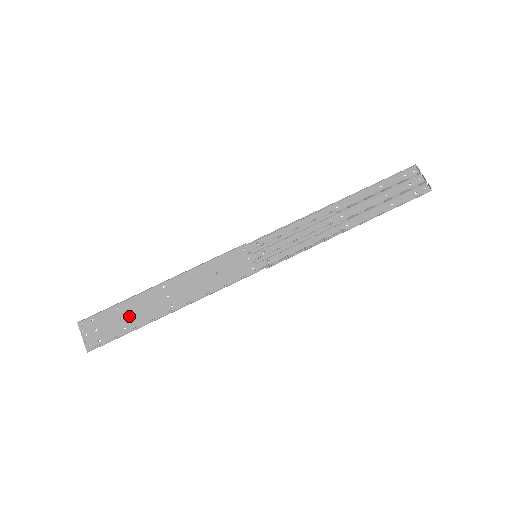
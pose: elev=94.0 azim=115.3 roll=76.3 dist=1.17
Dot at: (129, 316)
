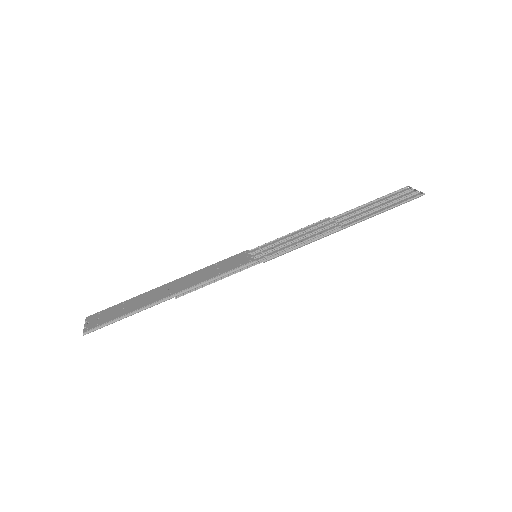
Dot at: (131, 306)
